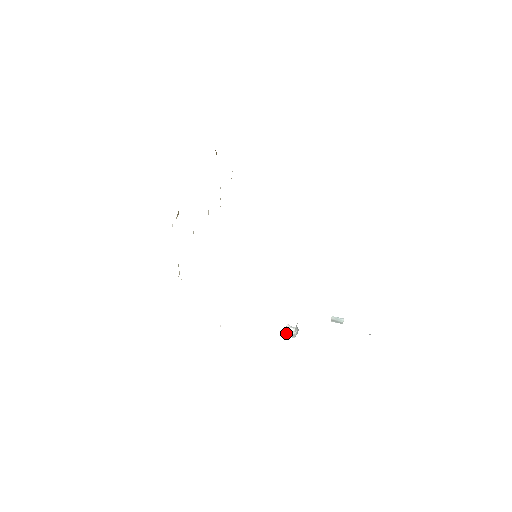
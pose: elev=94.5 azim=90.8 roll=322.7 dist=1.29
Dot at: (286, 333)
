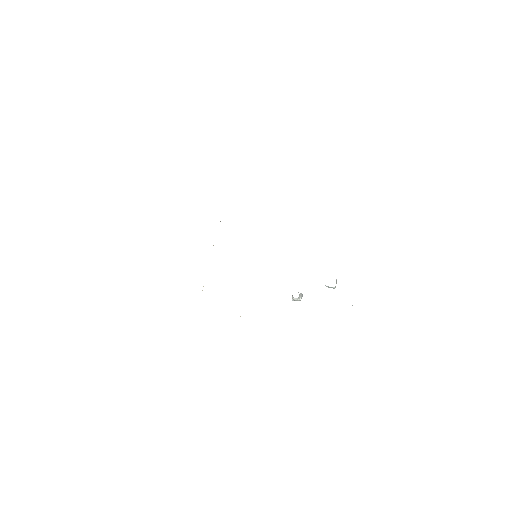
Dot at: (293, 299)
